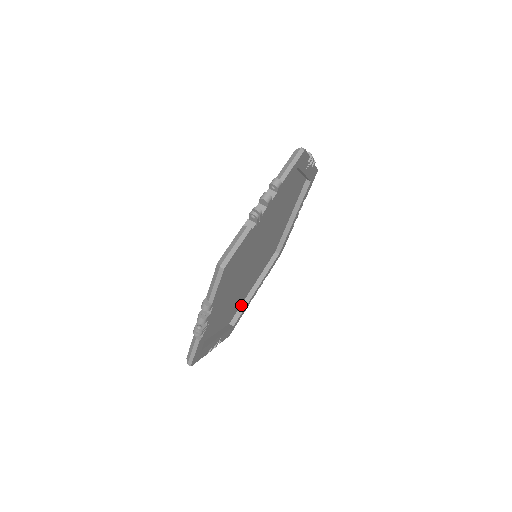
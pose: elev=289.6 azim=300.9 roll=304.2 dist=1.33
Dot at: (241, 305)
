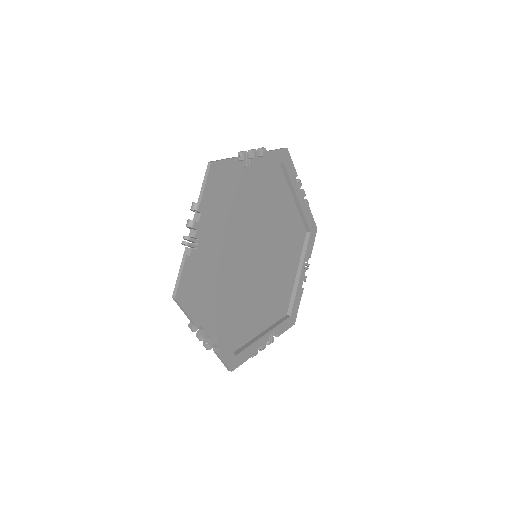
Dot at: (247, 343)
